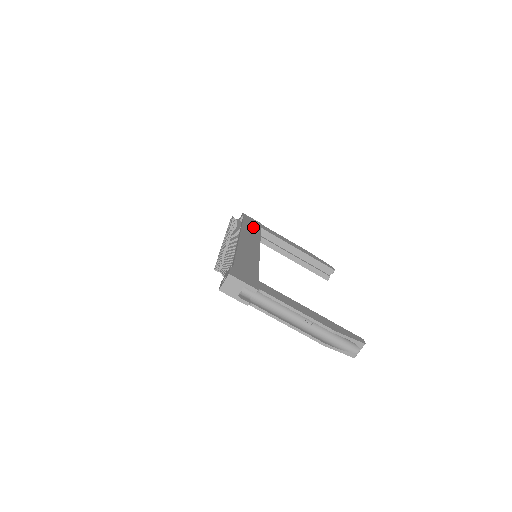
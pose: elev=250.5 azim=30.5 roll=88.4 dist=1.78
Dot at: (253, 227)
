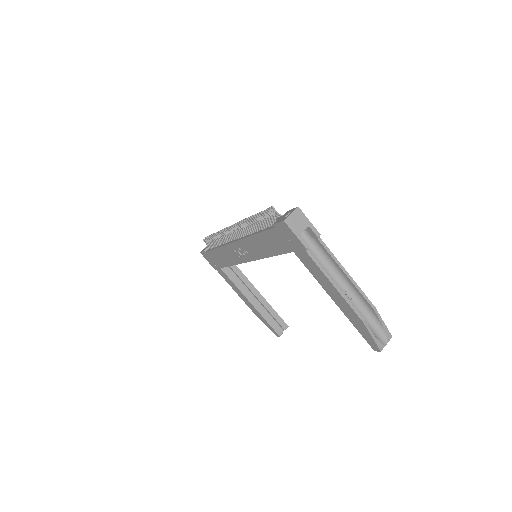
Dot at: occluded
